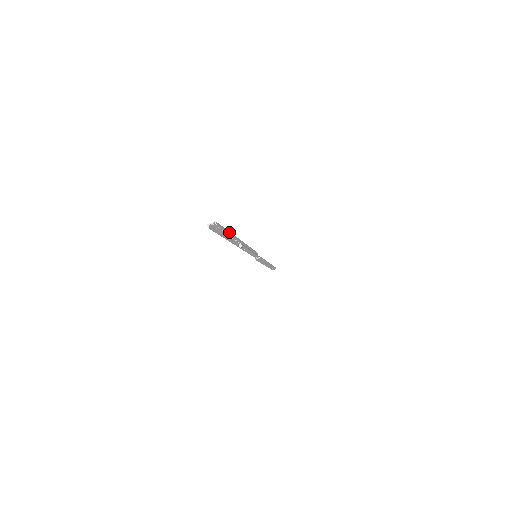
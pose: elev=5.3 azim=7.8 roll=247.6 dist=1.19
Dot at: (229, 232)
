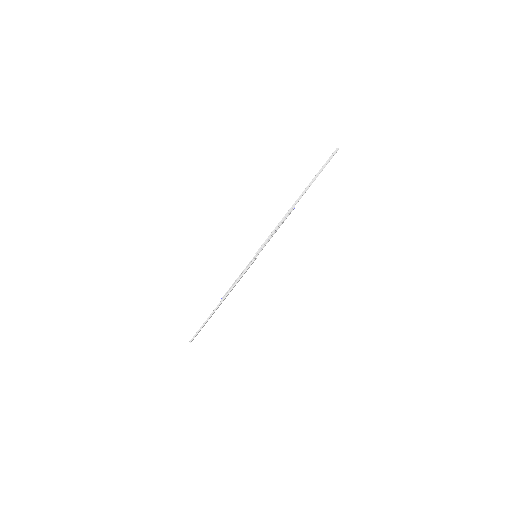
Dot at: (319, 173)
